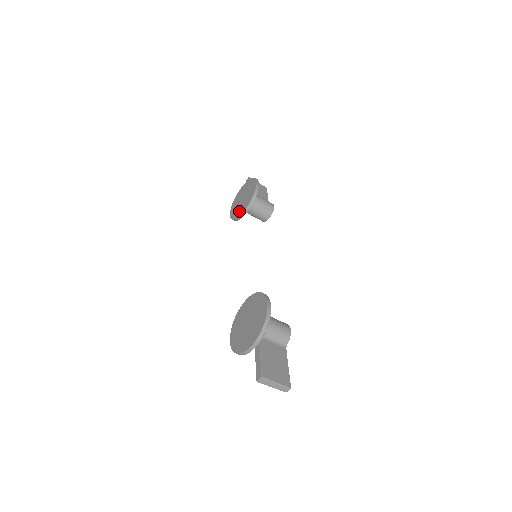
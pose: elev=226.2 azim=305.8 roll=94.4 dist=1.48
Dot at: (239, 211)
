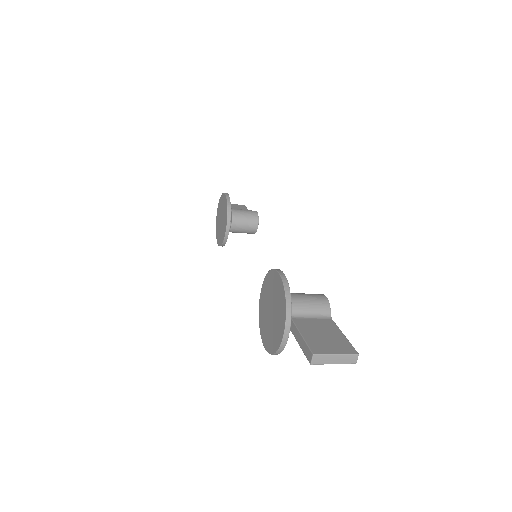
Dot at: (223, 232)
